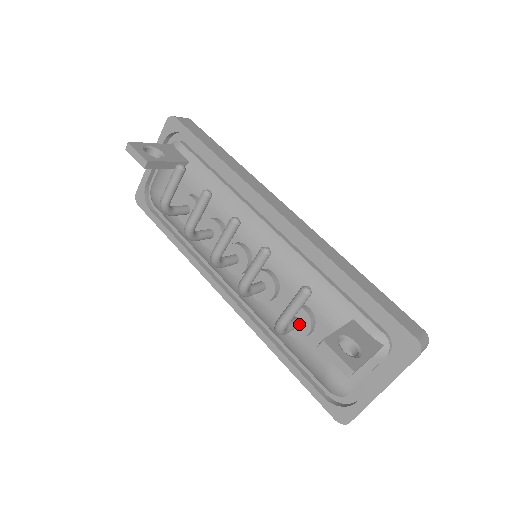
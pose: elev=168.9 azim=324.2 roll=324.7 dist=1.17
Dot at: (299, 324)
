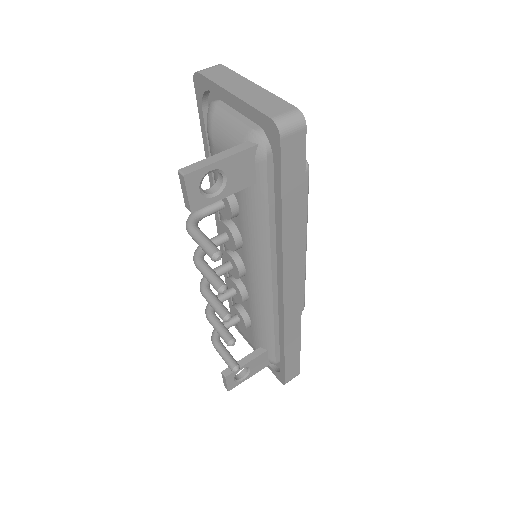
Dot at: (237, 322)
